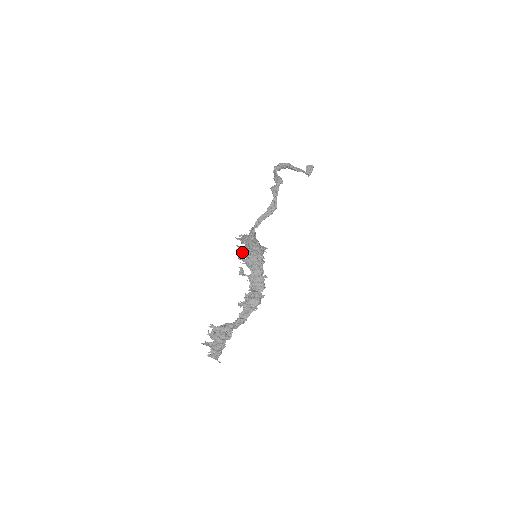
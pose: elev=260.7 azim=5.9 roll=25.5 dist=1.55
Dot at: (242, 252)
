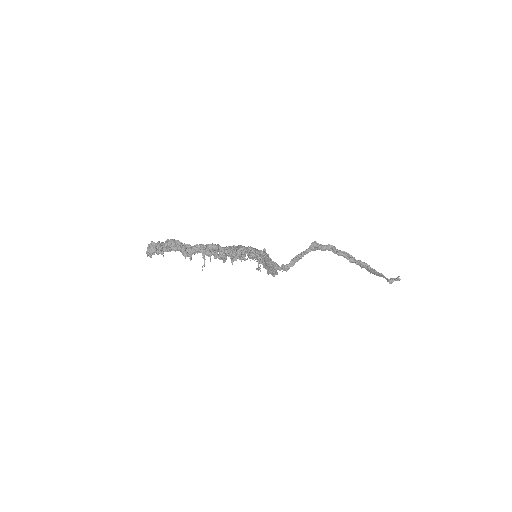
Dot at: occluded
